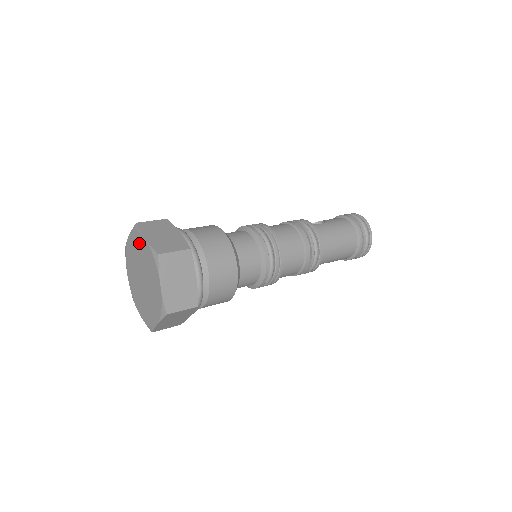
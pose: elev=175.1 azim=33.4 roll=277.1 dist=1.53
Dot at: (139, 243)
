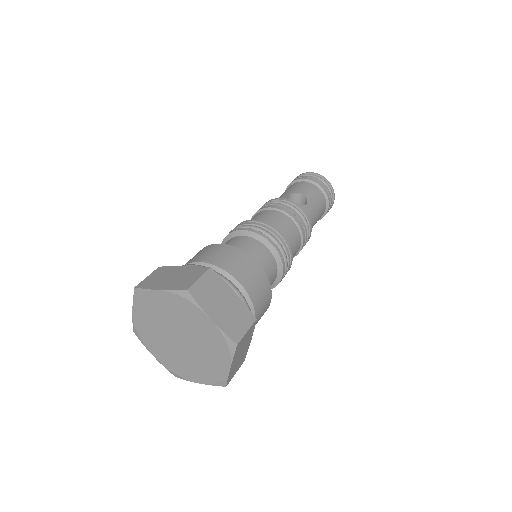
Dot at: (191, 314)
